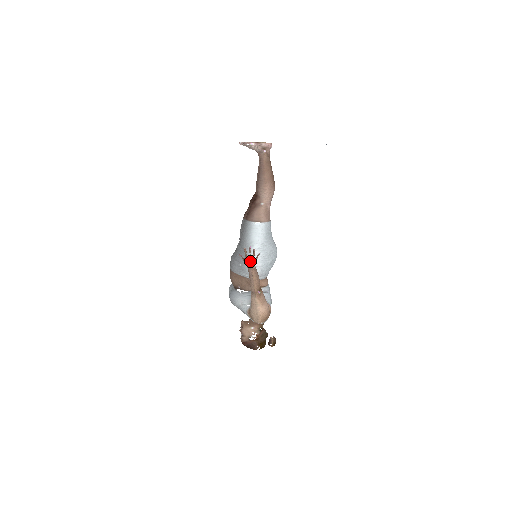
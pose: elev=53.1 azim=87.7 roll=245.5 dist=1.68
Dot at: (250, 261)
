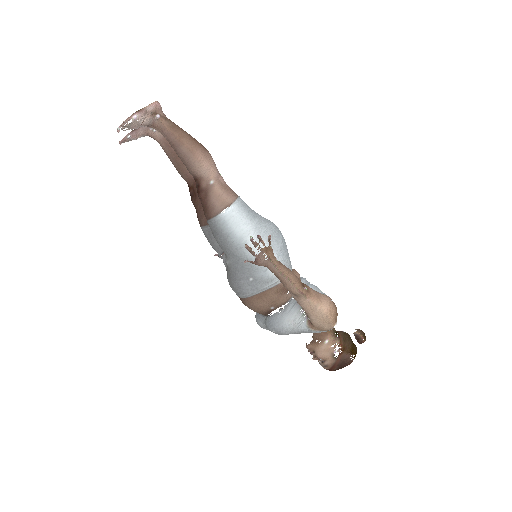
Dot at: occluded
